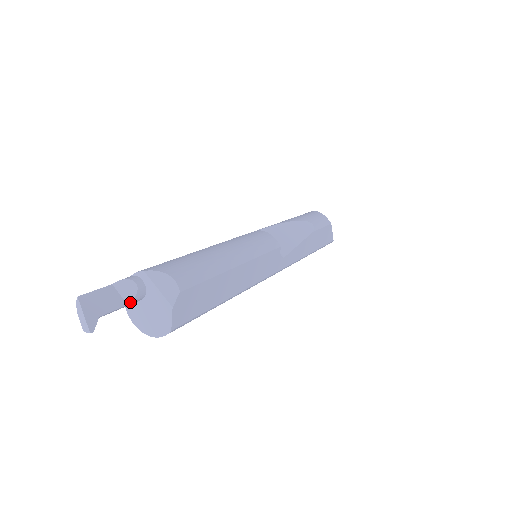
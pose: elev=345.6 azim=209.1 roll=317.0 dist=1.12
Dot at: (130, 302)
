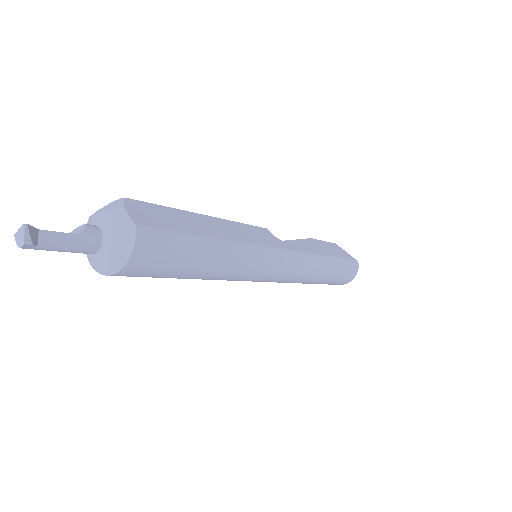
Dot at: (81, 232)
